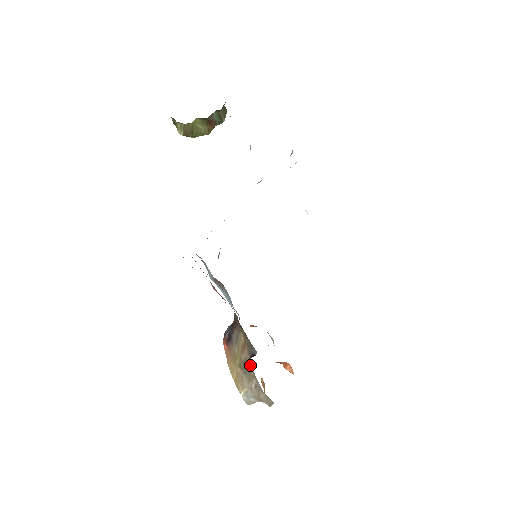
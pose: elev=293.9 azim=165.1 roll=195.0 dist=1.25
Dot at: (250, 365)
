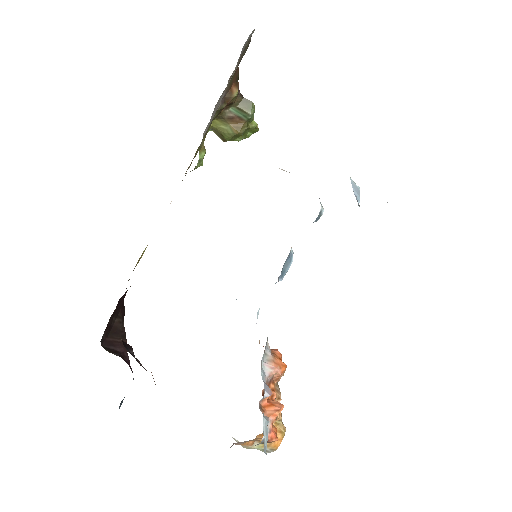
Dot at: occluded
